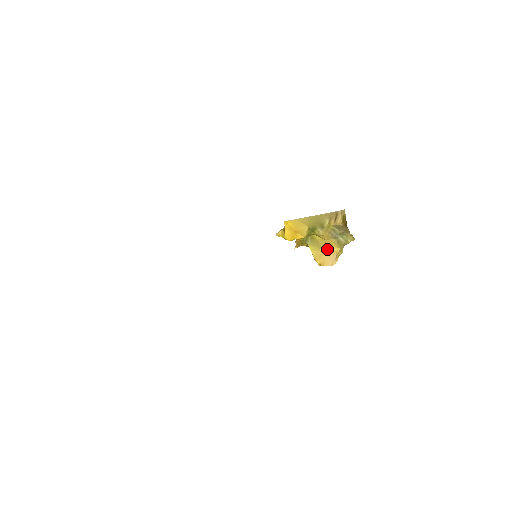
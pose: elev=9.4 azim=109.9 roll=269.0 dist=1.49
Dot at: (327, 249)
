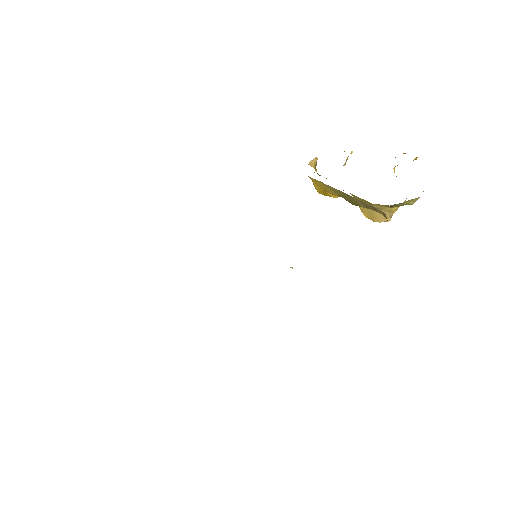
Dot at: occluded
